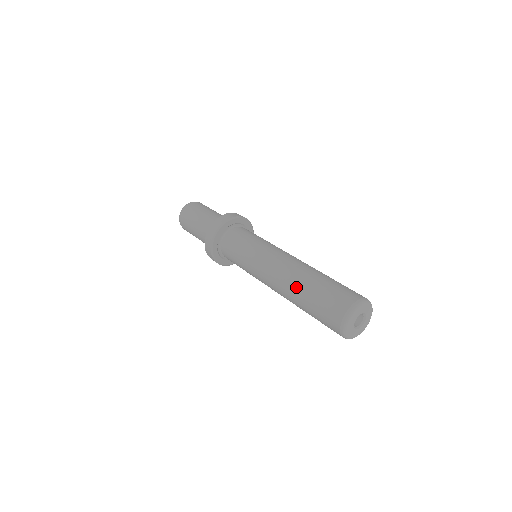
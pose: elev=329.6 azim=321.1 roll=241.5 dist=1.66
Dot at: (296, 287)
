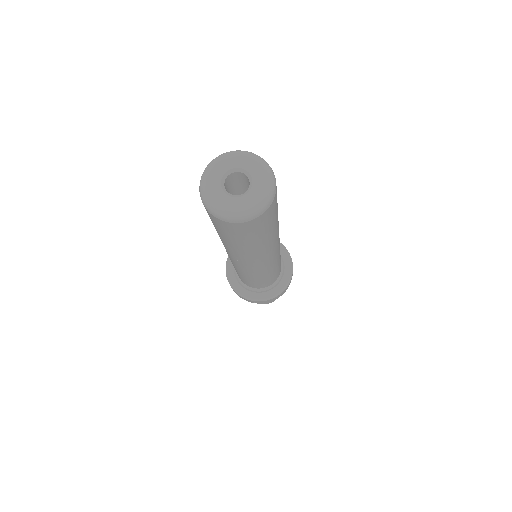
Dot at: occluded
